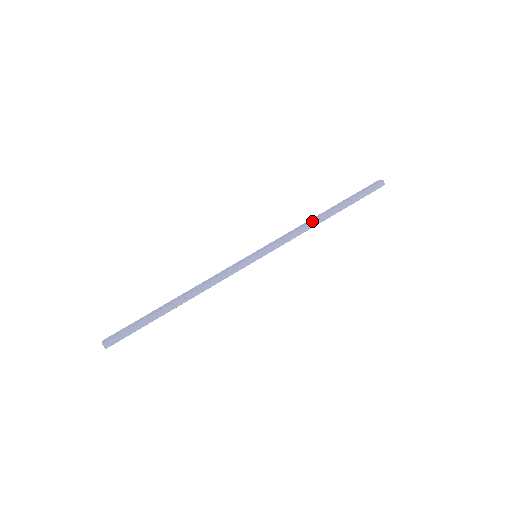
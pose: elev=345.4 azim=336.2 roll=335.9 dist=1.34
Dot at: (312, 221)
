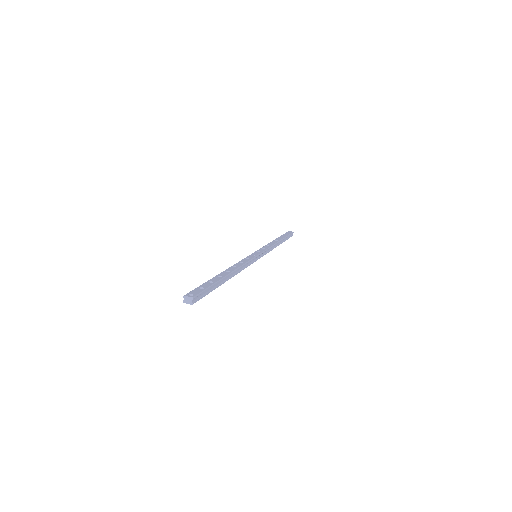
Dot at: (276, 243)
